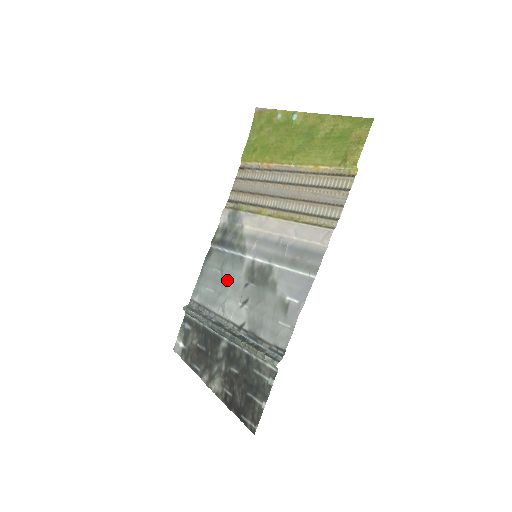
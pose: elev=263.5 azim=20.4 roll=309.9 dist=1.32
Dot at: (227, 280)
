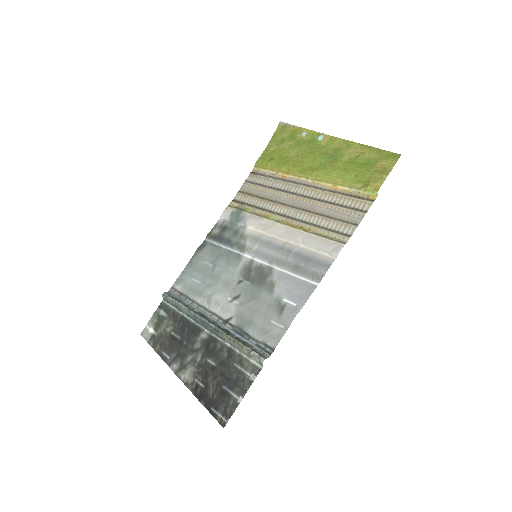
Dot at: (219, 274)
